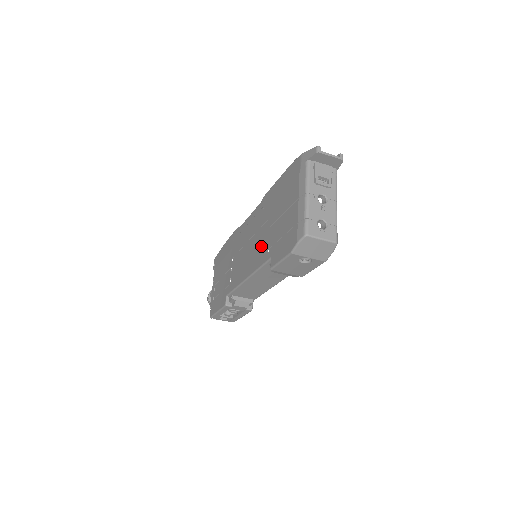
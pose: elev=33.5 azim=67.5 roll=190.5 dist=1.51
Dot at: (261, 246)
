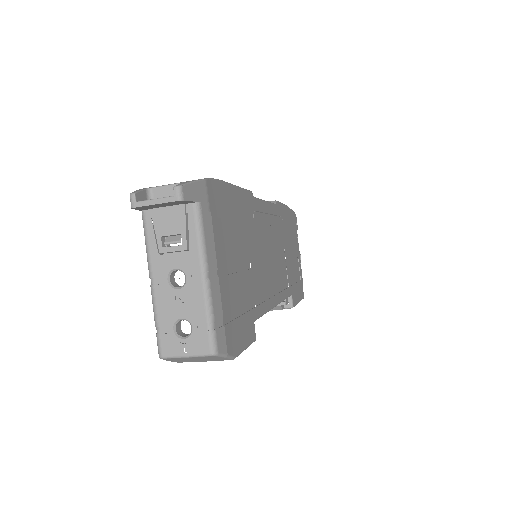
Dot at: occluded
